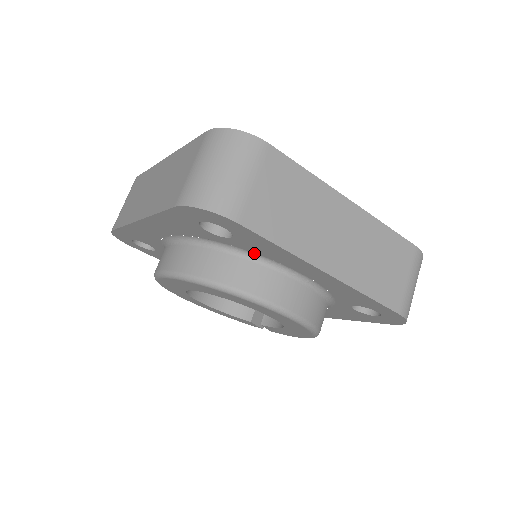
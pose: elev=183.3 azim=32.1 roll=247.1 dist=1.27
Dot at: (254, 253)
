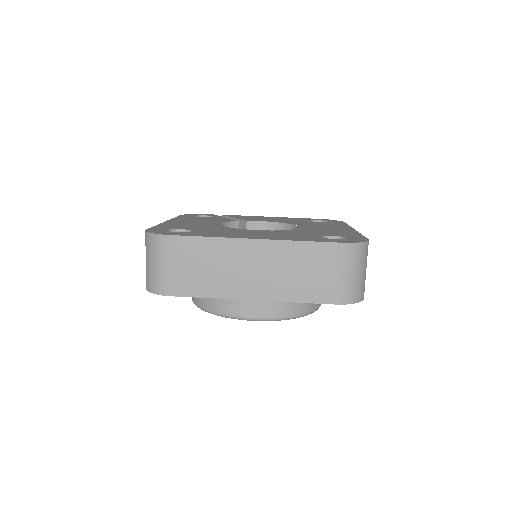
Dot at: occluded
